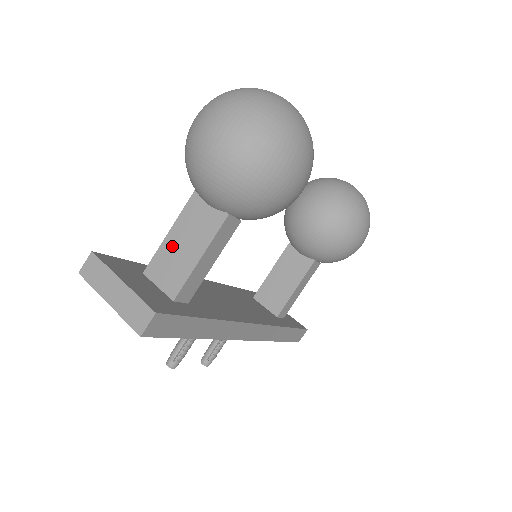
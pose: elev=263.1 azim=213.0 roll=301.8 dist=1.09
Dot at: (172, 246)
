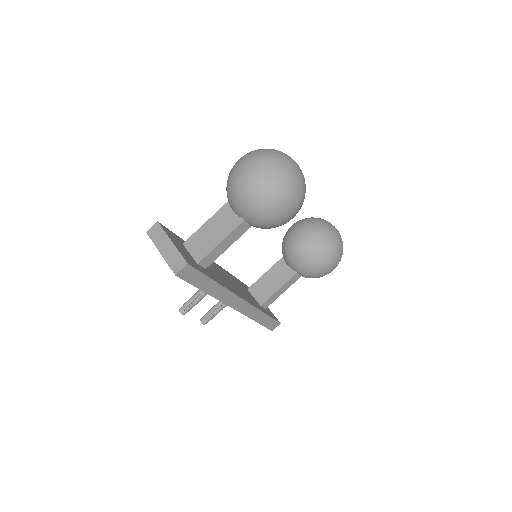
Dot at: (205, 231)
